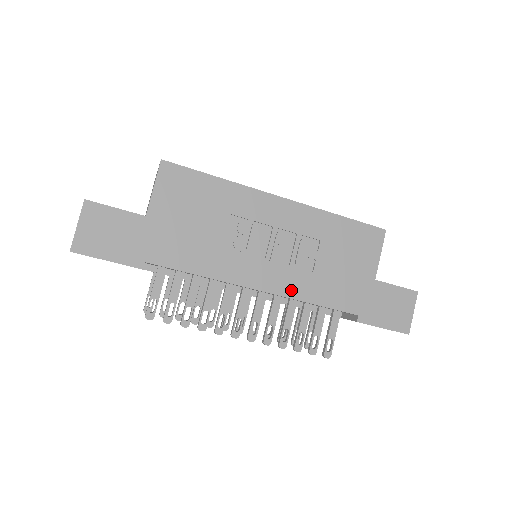
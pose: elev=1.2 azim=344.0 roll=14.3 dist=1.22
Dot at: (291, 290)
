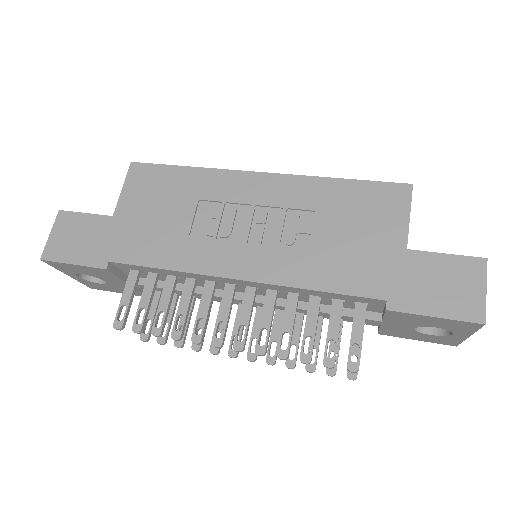
Dot at: (280, 275)
